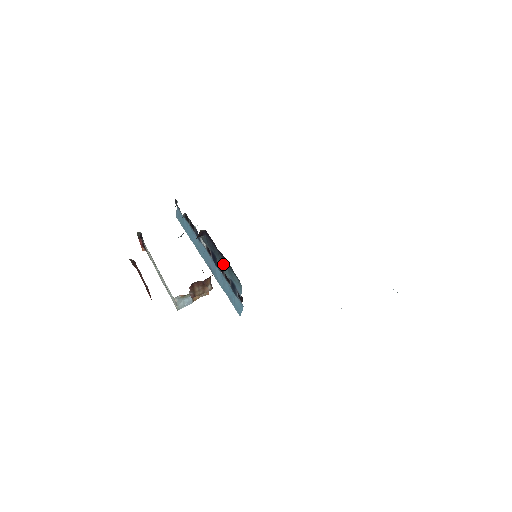
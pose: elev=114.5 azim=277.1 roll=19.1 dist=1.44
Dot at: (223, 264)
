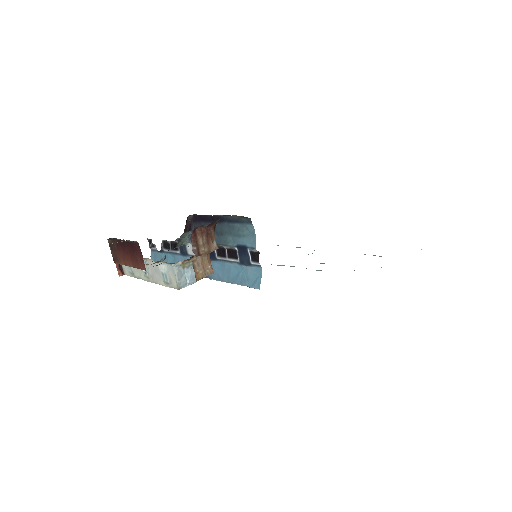
Dot at: (223, 235)
